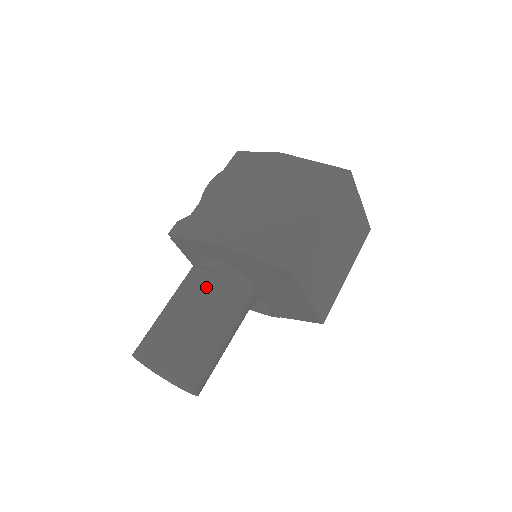
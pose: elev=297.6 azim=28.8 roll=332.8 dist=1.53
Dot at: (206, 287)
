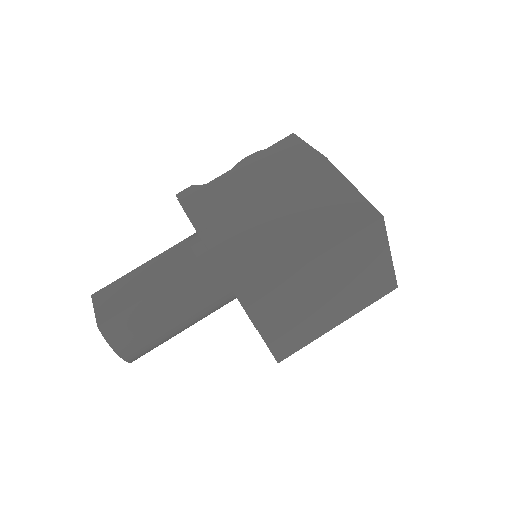
Dot at: (180, 266)
